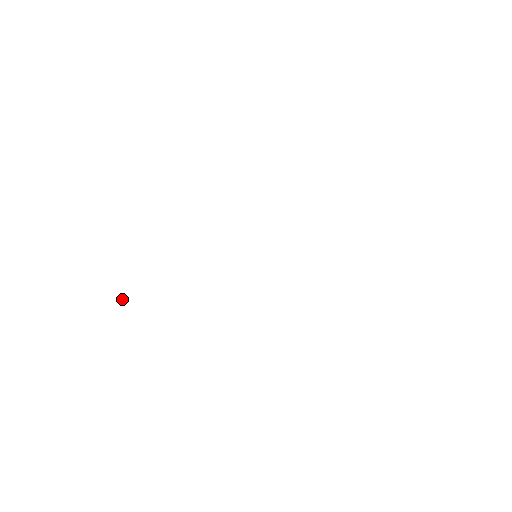
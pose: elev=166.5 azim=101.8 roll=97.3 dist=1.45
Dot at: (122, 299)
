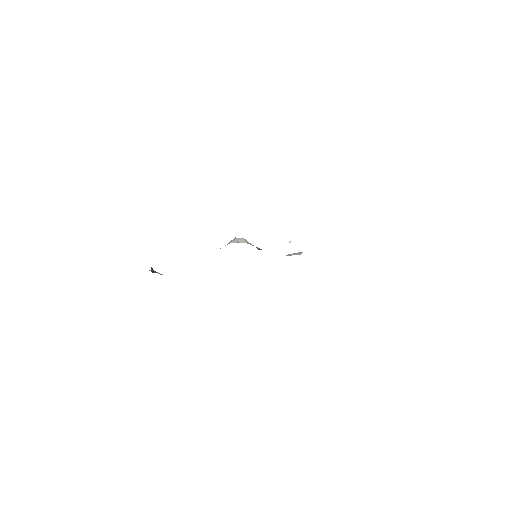
Dot at: (151, 268)
